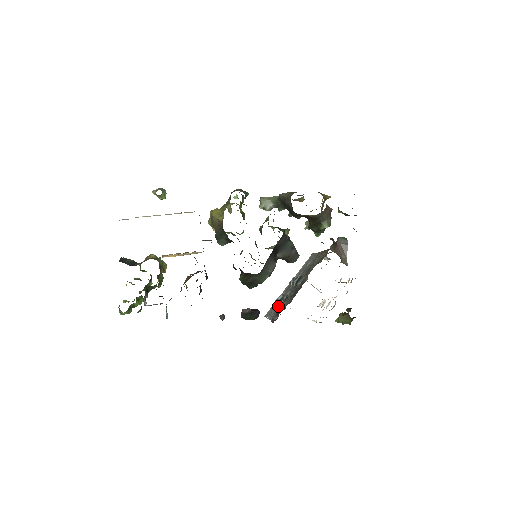
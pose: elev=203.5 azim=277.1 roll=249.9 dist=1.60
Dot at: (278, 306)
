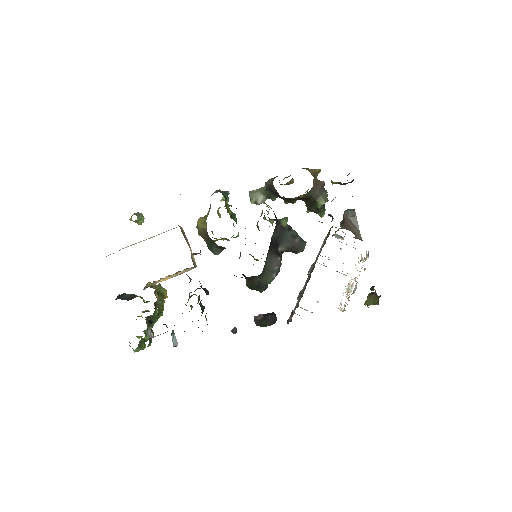
Dot at: occluded
